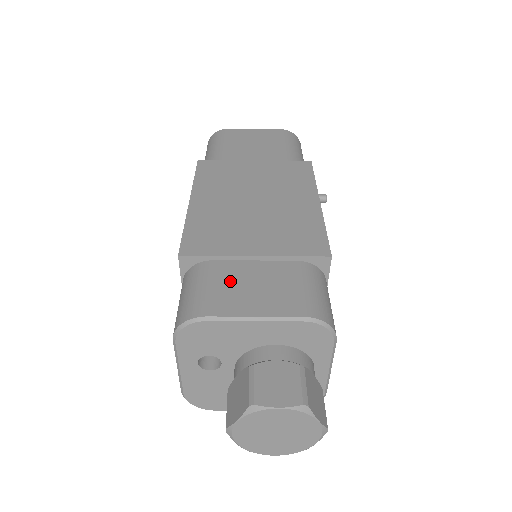
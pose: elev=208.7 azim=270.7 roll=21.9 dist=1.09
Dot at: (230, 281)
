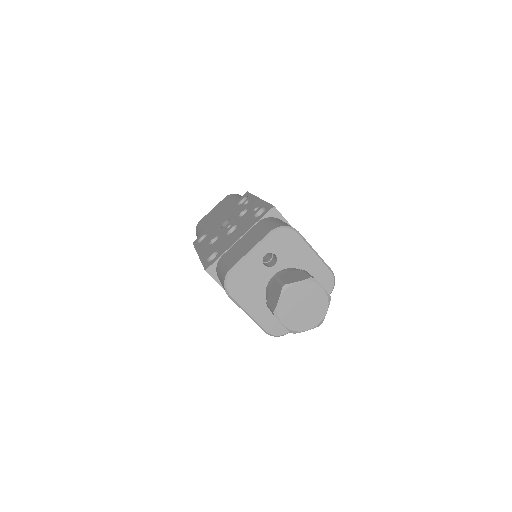
Dot at: occluded
